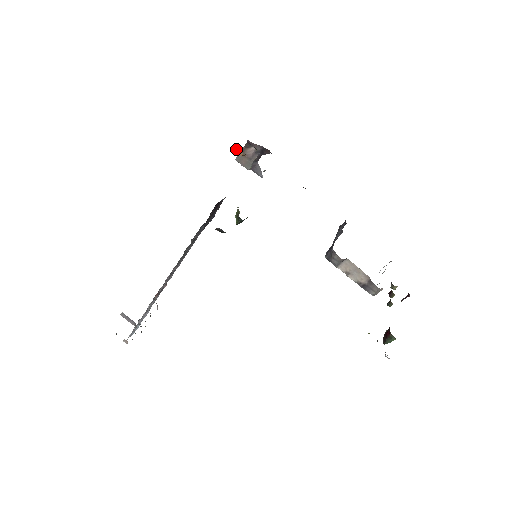
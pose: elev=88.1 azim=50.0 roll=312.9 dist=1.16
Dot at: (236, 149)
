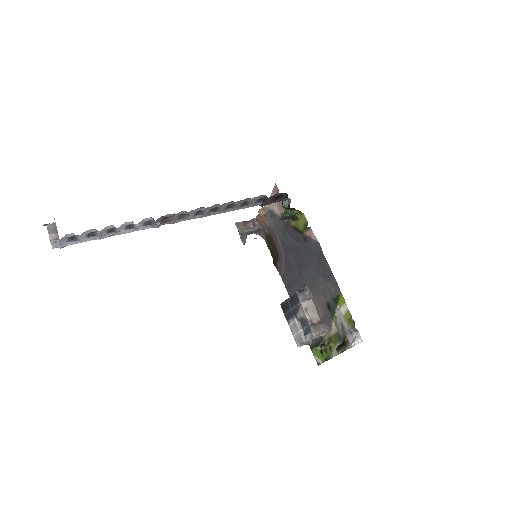
Dot at: (259, 209)
